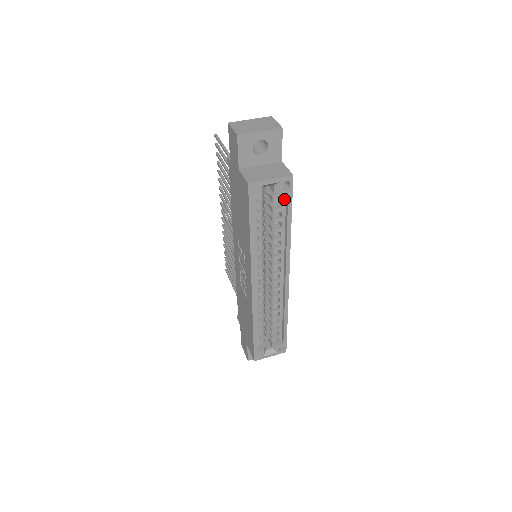
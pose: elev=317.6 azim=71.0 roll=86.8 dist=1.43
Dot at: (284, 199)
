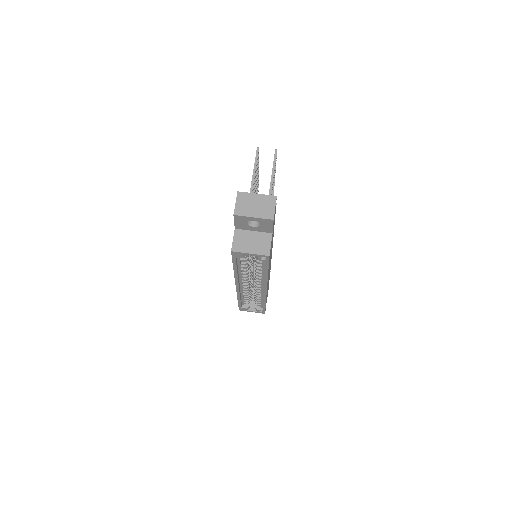
Dot at: occluded
